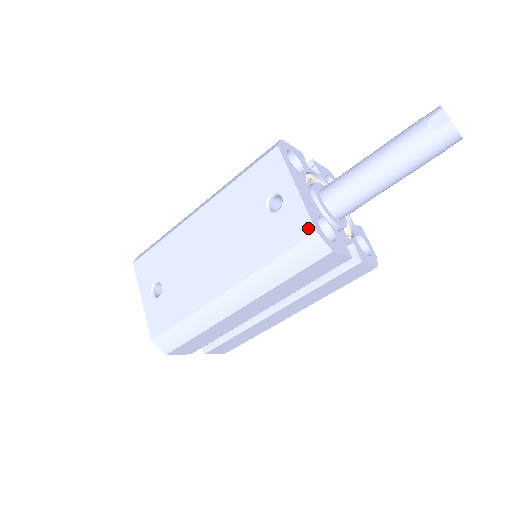
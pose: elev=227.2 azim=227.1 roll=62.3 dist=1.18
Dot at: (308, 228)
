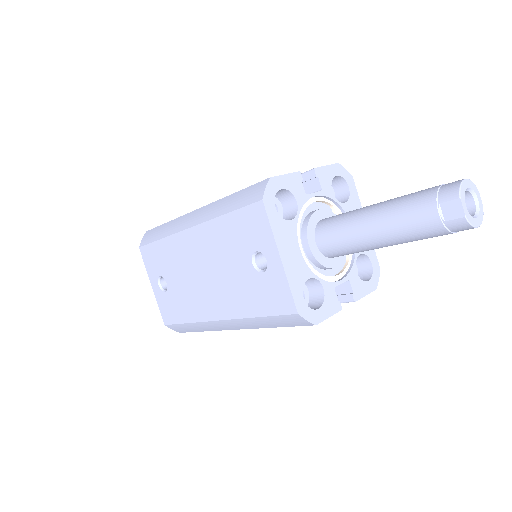
Dot at: (290, 306)
